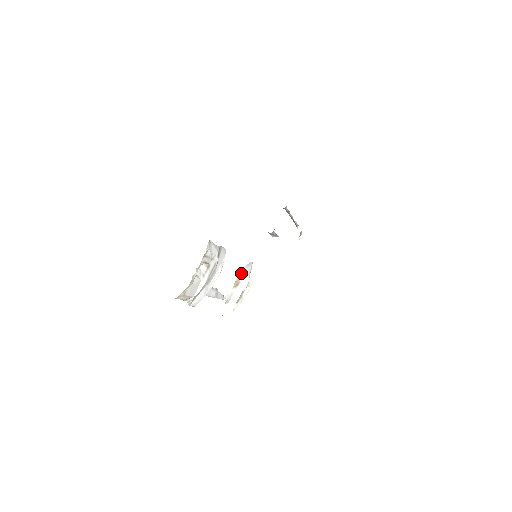
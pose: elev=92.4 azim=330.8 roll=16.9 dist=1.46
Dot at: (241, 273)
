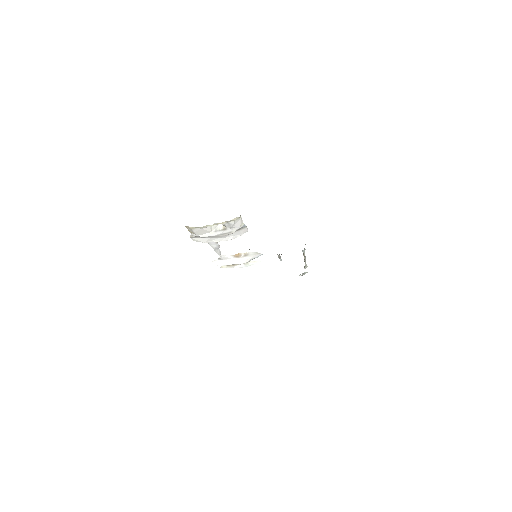
Dot at: (247, 253)
